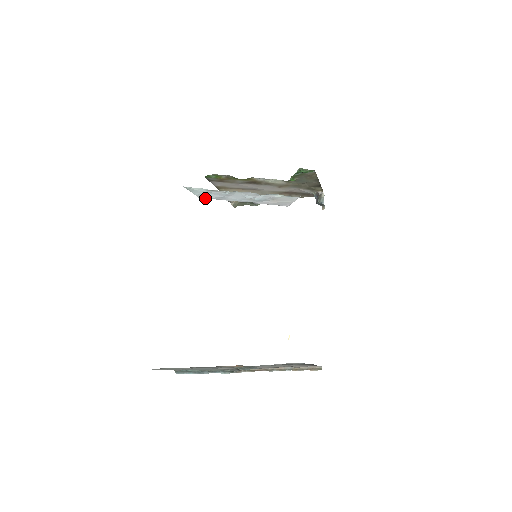
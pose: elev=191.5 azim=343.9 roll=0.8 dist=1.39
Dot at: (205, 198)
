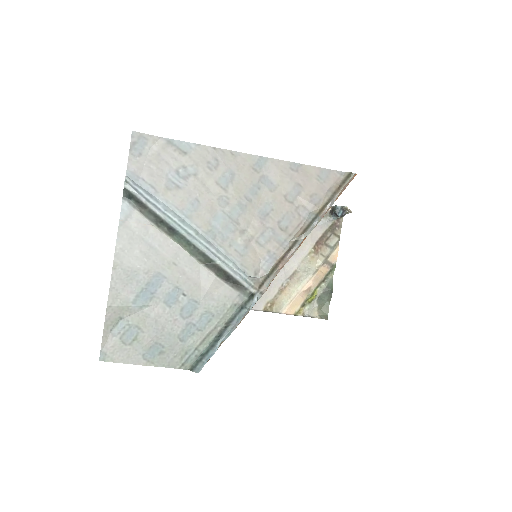
Dot at: occluded
